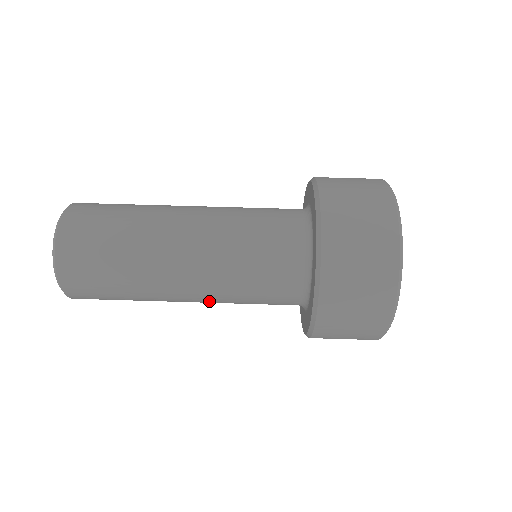
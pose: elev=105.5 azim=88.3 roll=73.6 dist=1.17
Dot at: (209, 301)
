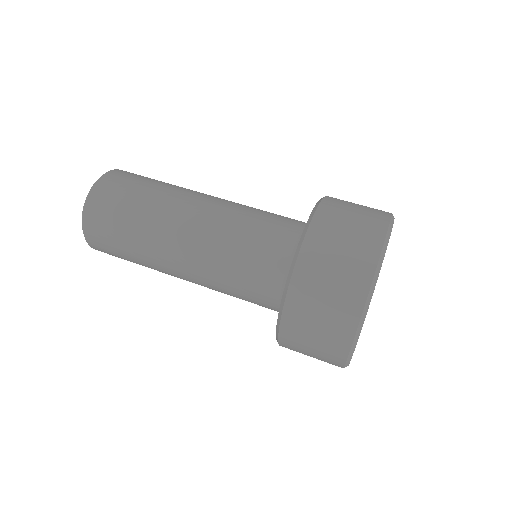
Dot at: (198, 259)
